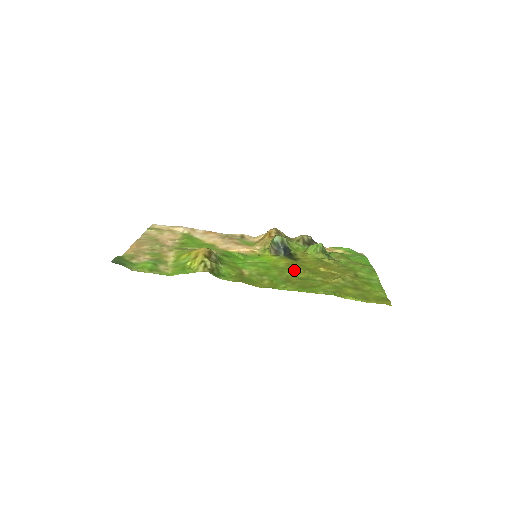
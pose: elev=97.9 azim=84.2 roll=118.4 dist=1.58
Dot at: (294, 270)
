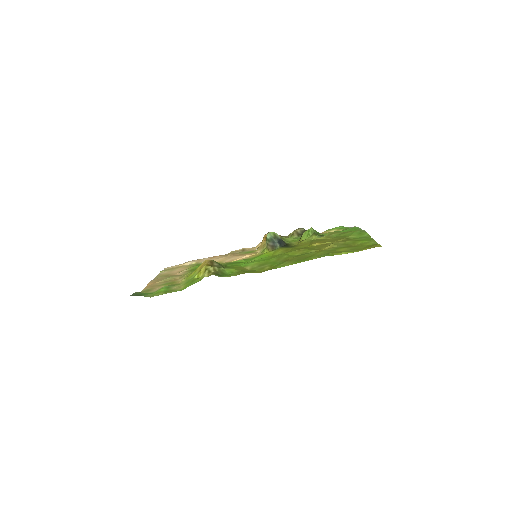
Dot at: (290, 253)
